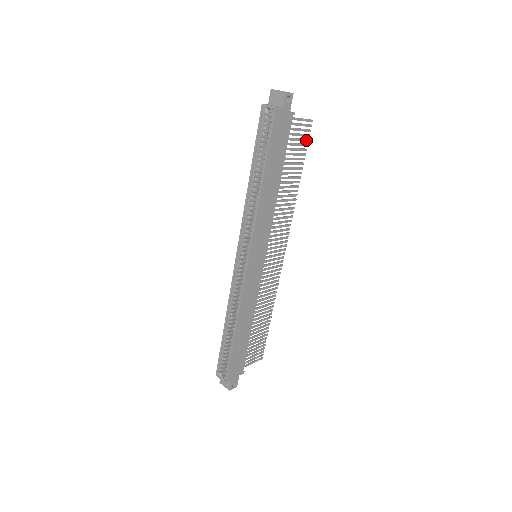
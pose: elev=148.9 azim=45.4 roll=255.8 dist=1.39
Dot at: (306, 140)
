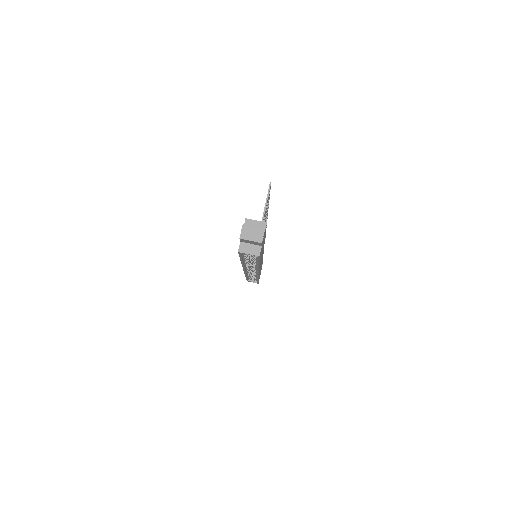
Dot at: (269, 194)
